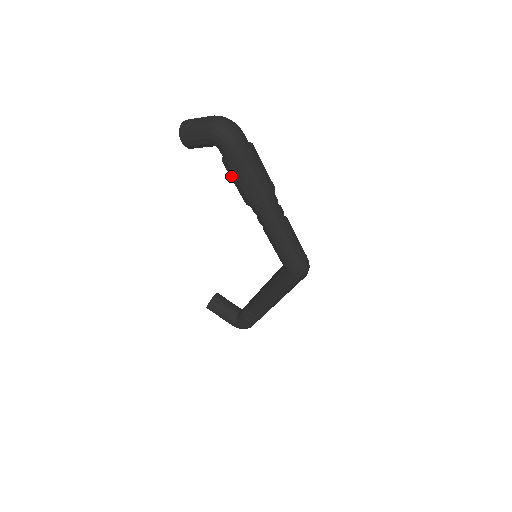
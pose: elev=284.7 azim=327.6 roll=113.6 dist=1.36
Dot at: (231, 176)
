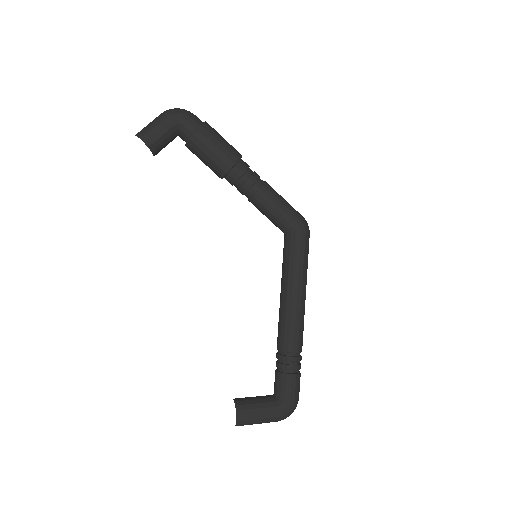
Dot at: (204, 145)
